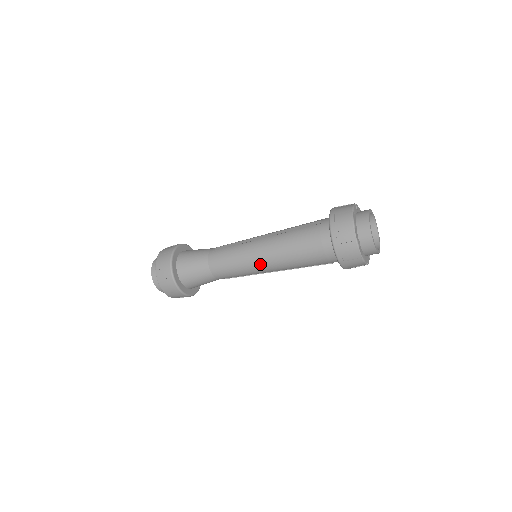
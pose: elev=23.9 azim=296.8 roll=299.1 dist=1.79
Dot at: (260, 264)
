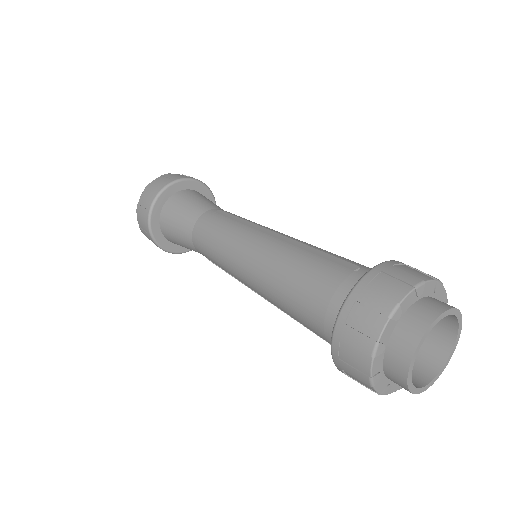
Dot at: (242, 269)
